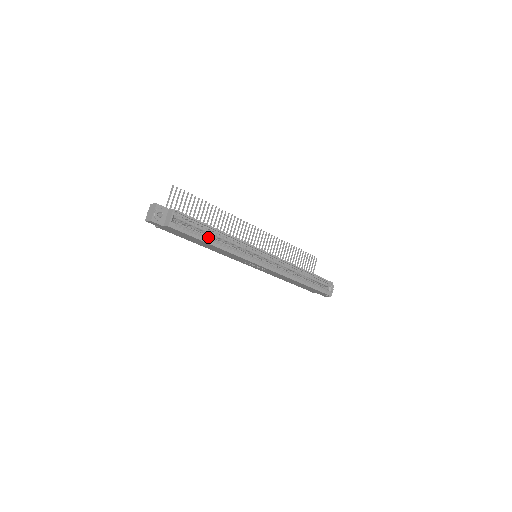
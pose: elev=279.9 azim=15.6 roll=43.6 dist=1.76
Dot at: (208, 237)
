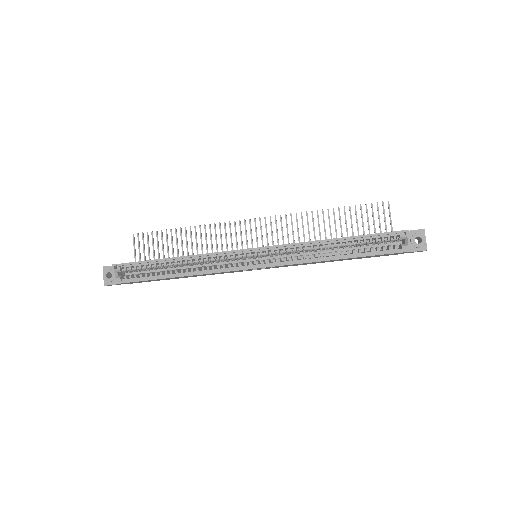
Dot at: (165, 271)
